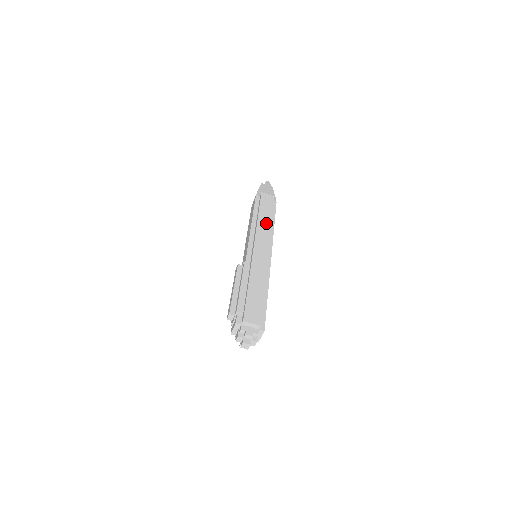
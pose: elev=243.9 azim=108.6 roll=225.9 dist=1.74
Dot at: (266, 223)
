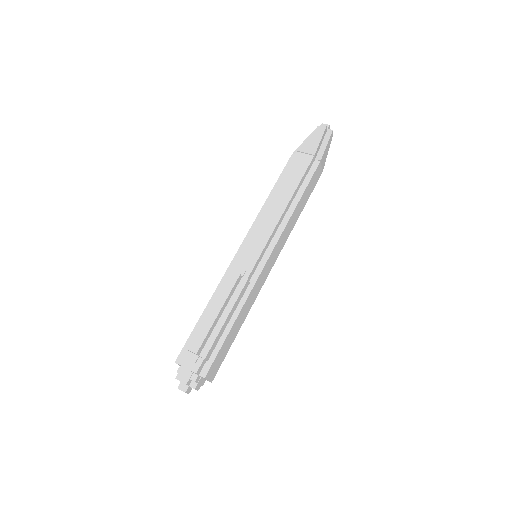
Dot at: (294, 220)
